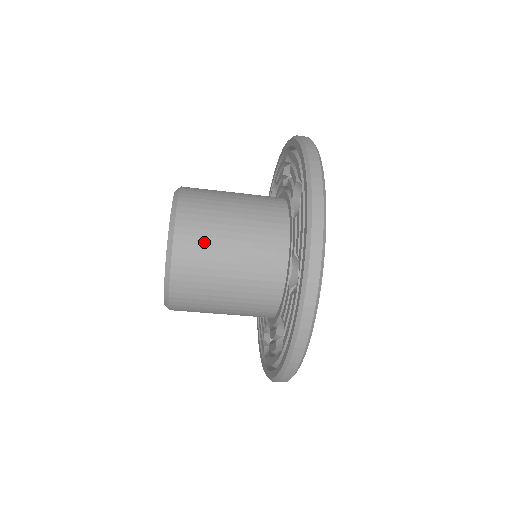
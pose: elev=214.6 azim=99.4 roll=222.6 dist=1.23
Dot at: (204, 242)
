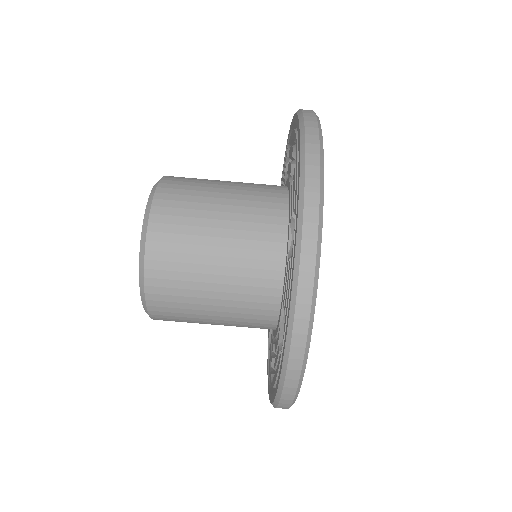
Dot at: (186, 214)
